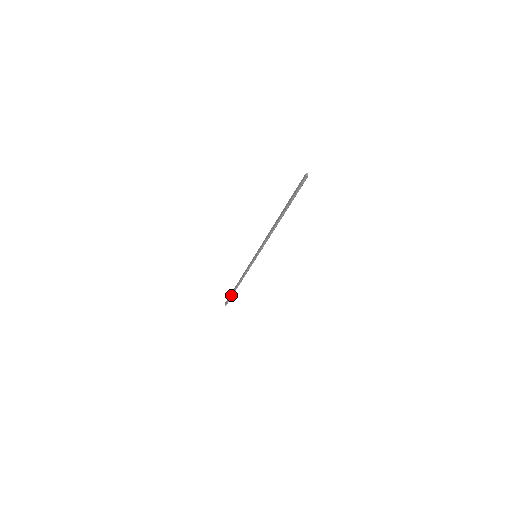
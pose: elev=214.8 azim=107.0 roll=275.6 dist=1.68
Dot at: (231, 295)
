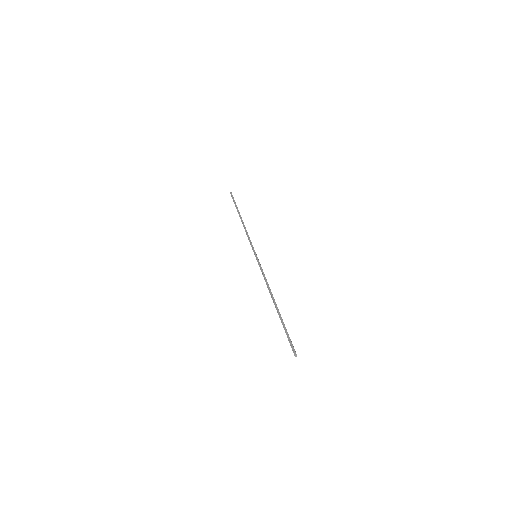
Dot at: (283, 326)
